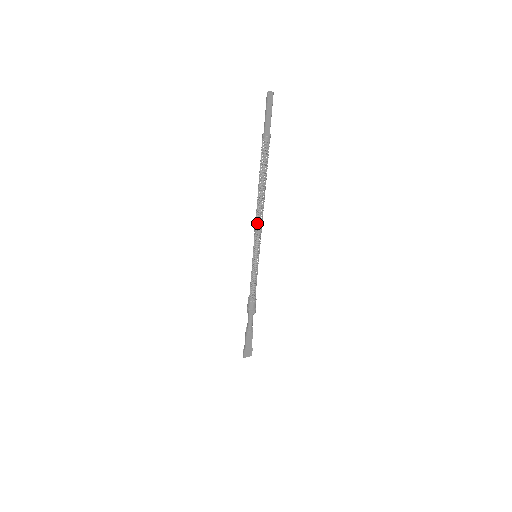
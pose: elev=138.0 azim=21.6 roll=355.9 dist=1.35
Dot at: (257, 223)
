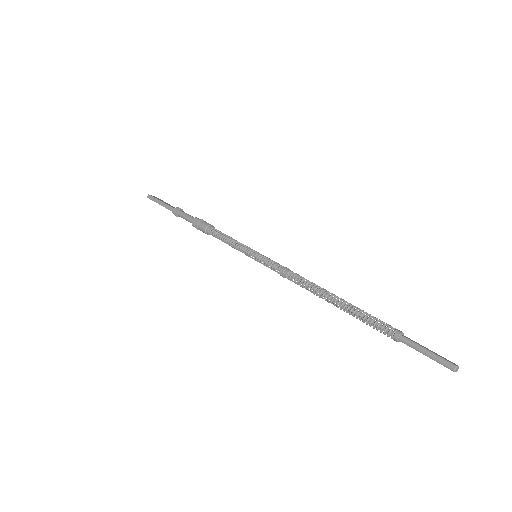
Dot at: (292, 276)
